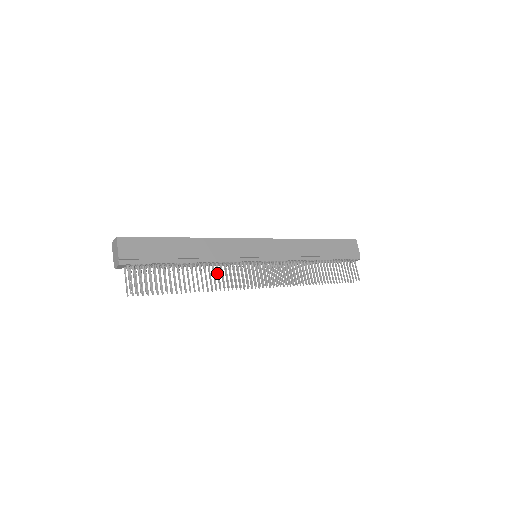
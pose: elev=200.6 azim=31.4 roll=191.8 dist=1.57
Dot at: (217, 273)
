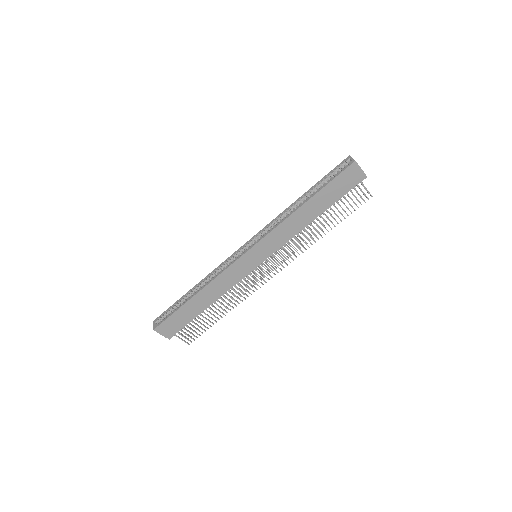
Dot at: (233, 294)
